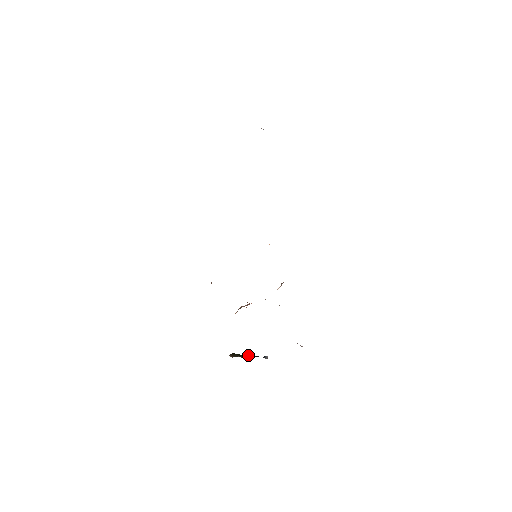
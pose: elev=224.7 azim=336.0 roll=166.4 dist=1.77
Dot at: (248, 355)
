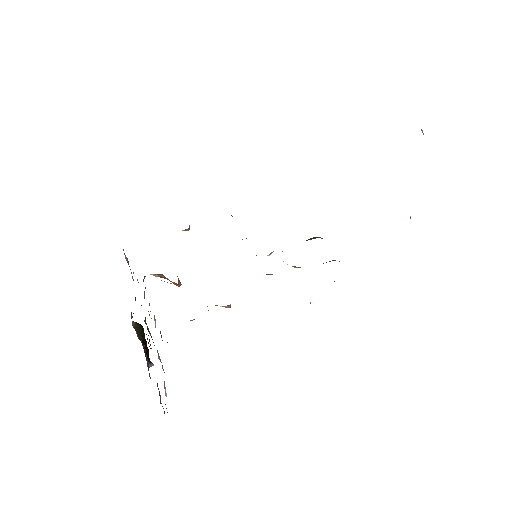
Dot at: (146, 343)
